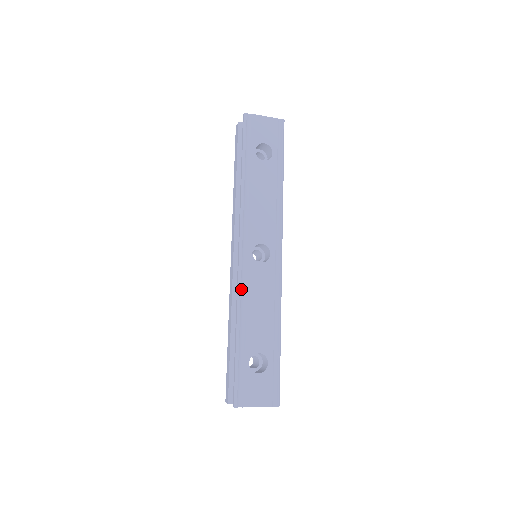
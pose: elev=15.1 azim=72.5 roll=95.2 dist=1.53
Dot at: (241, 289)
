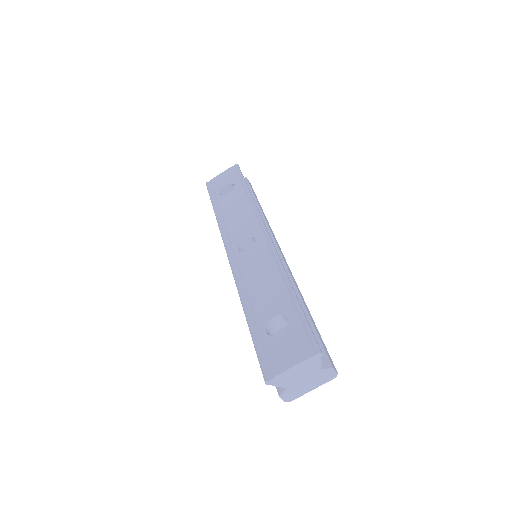
Dot at: (237, 280)
